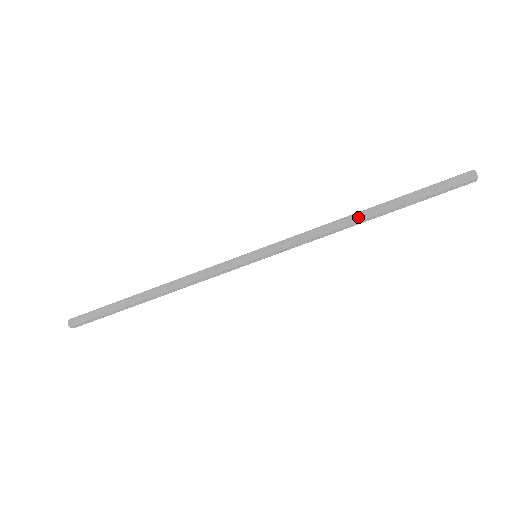
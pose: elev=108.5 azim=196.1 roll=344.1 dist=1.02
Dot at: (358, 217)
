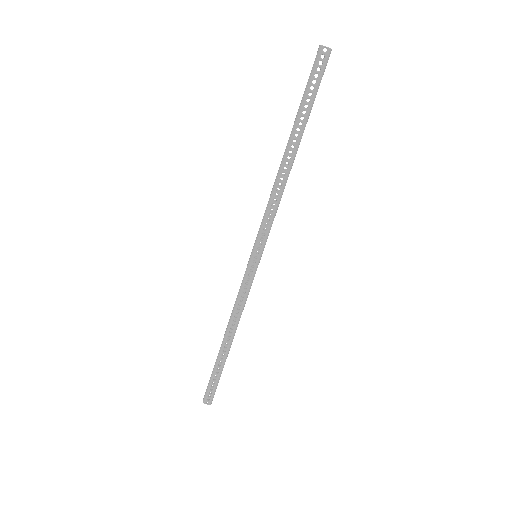
Dot at: (281, 162)
